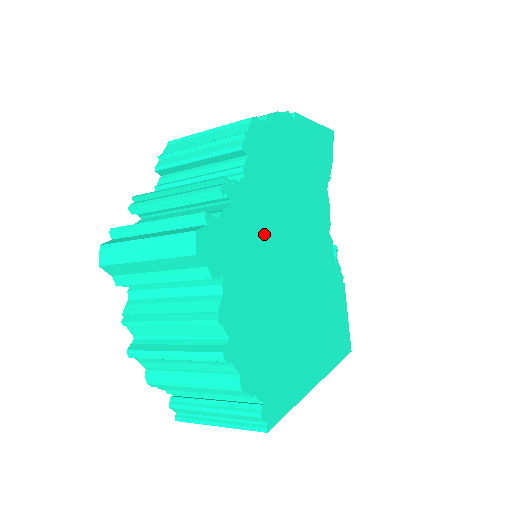
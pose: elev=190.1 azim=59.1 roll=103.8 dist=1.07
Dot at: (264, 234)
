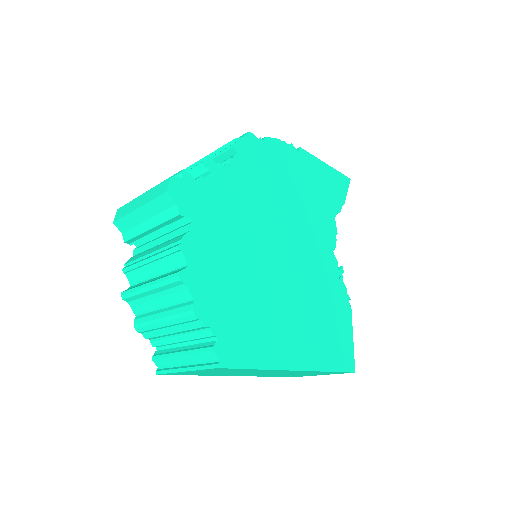
Dot at: (246, 213)
